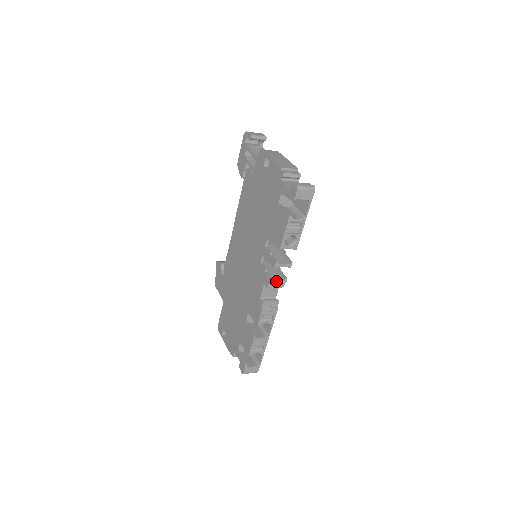
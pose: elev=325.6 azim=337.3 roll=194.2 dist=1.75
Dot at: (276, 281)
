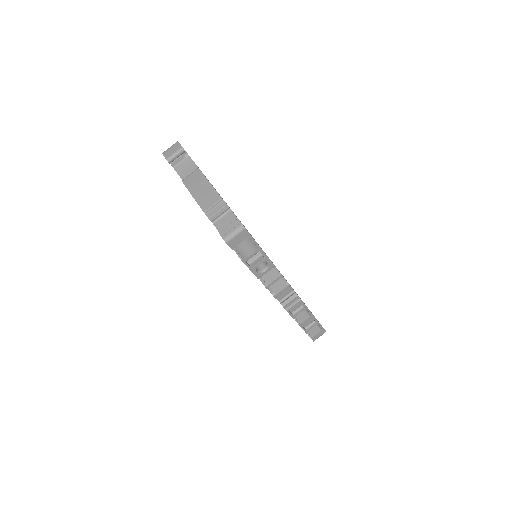
Dot at: (279, 292)
